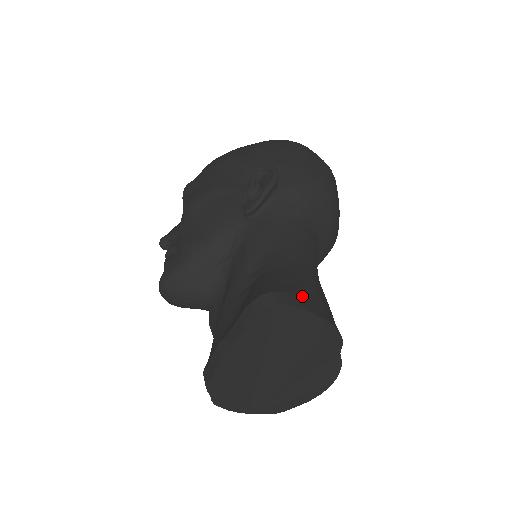
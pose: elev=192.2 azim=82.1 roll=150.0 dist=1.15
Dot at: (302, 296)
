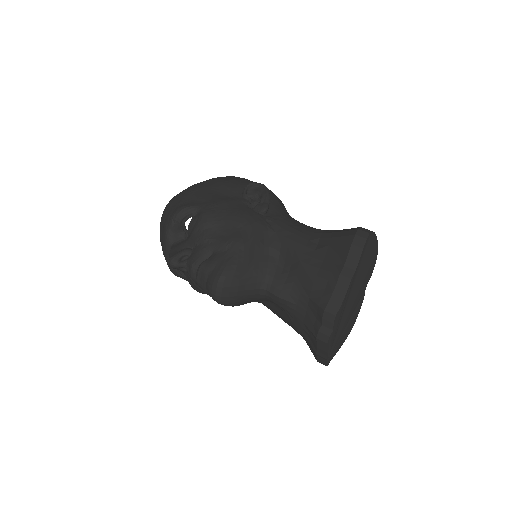
Dot at: occluded
